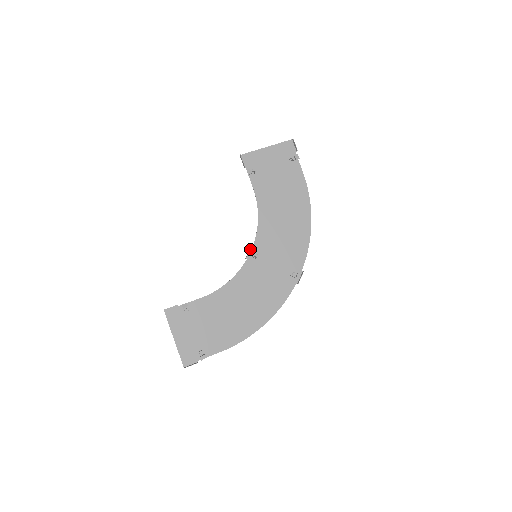
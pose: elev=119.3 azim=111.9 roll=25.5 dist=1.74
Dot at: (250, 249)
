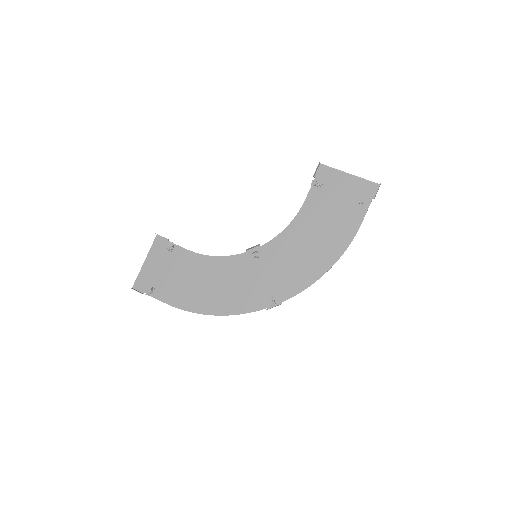
Dot at: (257, 246)
